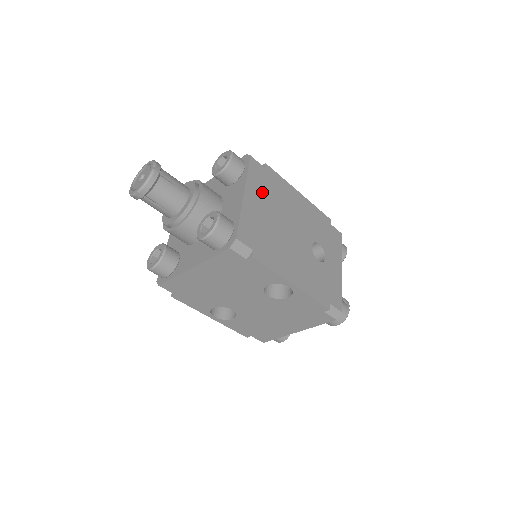
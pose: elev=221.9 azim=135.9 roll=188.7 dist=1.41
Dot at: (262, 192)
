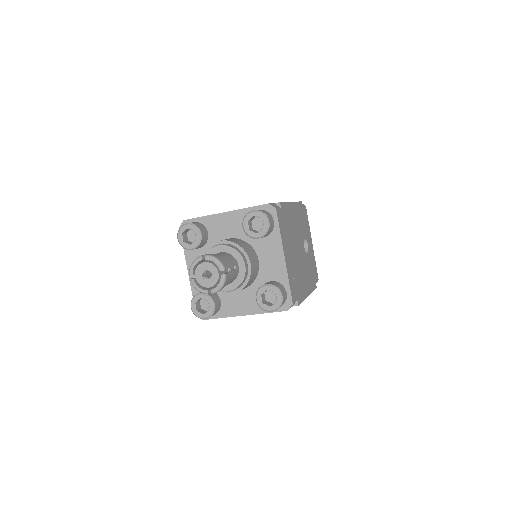
Dot at: (286, 238)
